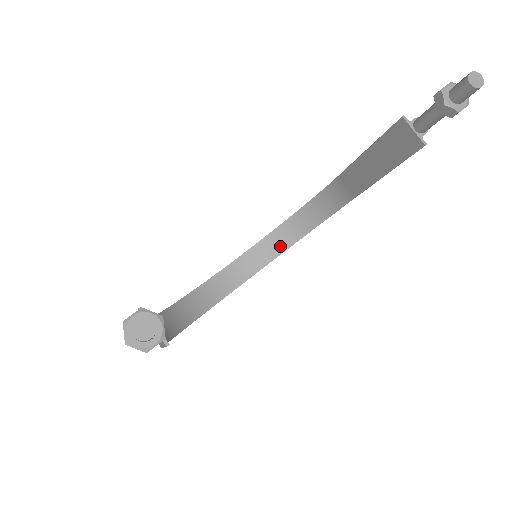
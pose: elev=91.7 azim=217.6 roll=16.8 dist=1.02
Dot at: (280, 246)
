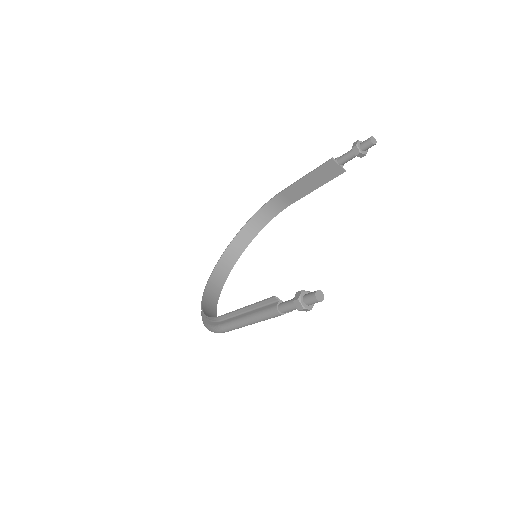
Dot at: (242, 246)
